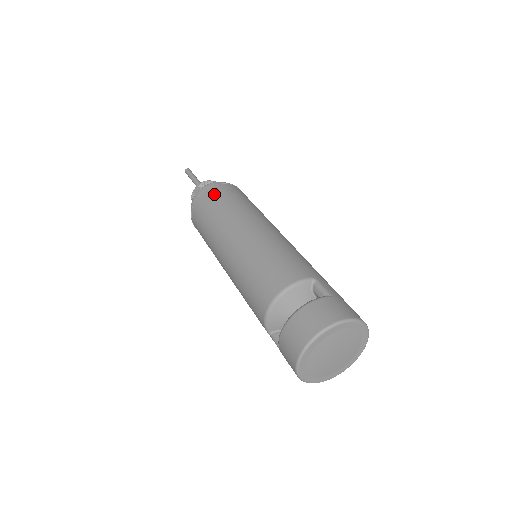
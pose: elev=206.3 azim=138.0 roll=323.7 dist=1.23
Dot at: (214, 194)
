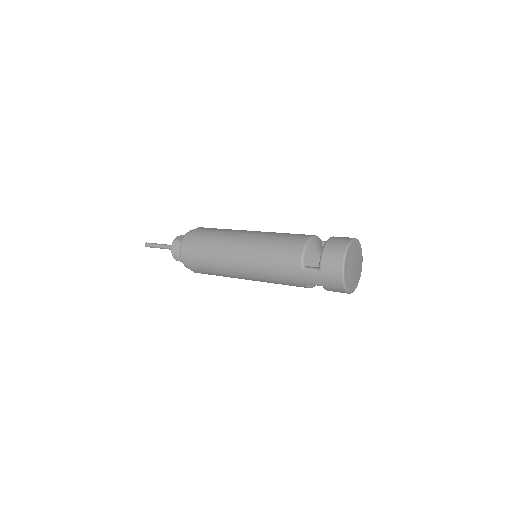
Dot at: (210, 228)
